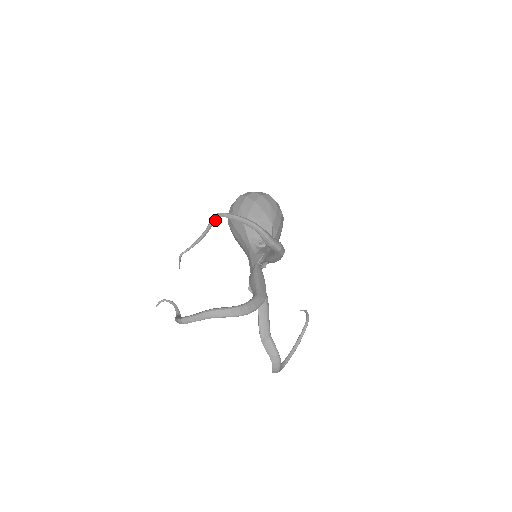
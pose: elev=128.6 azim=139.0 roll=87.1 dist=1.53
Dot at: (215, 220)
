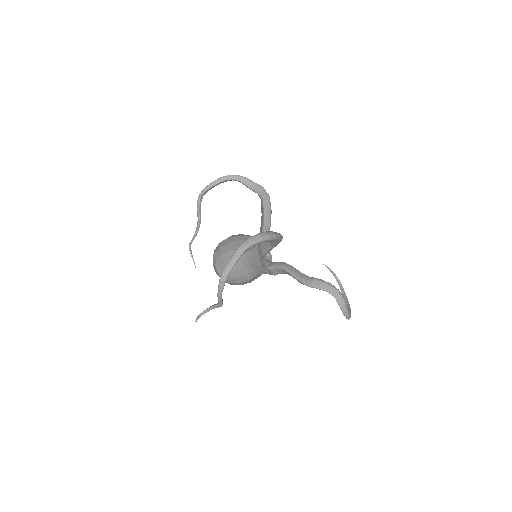
Dot at: (200, 204)
